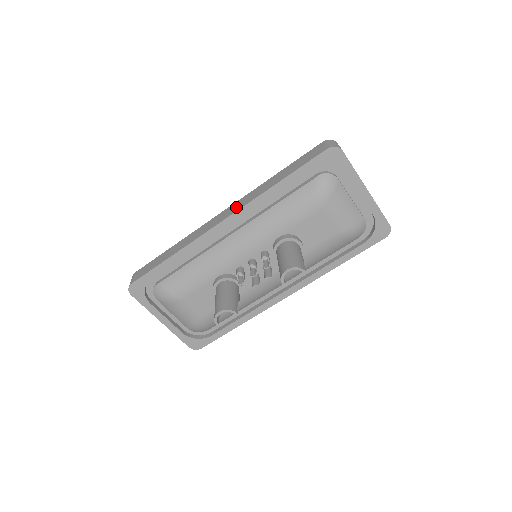
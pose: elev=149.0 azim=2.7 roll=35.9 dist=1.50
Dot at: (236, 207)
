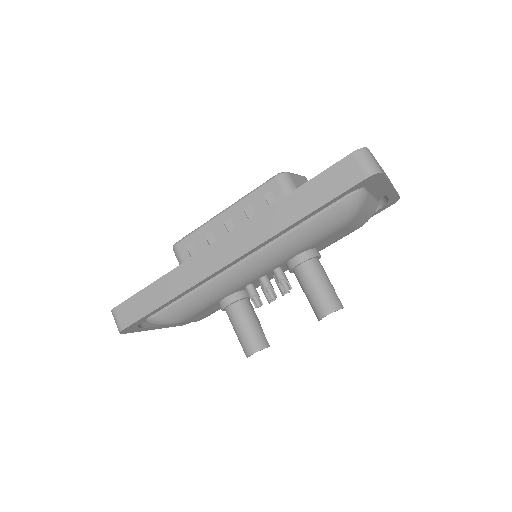
Dot at: (244, 242)
